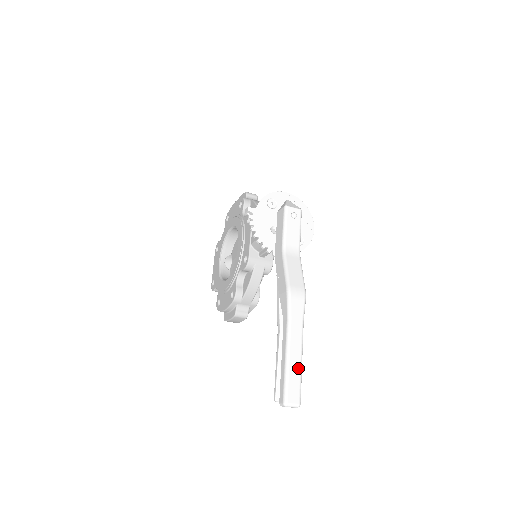
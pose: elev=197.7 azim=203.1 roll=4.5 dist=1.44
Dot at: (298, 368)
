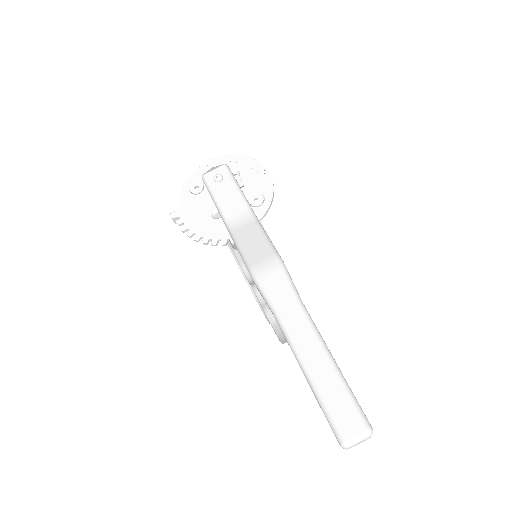
Dot at: (330, 373)
